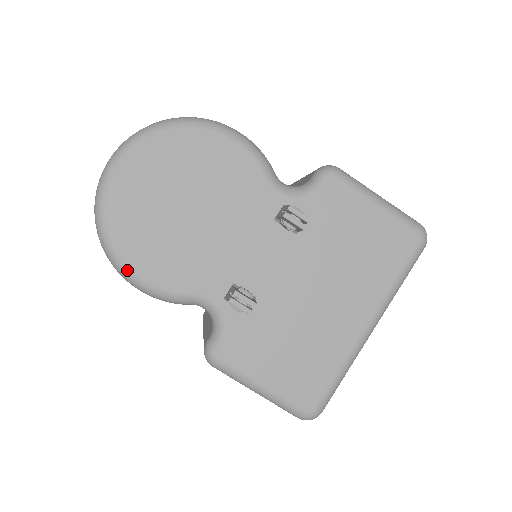
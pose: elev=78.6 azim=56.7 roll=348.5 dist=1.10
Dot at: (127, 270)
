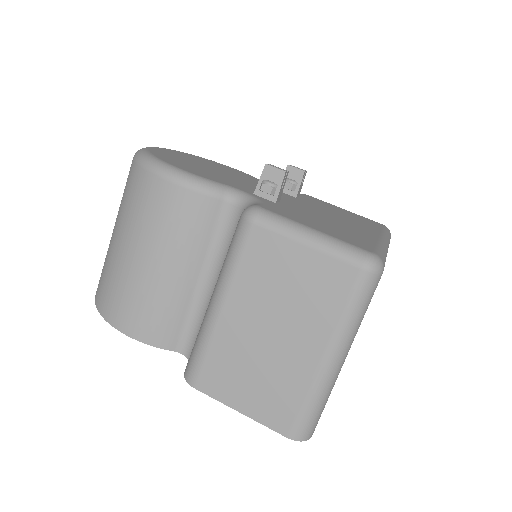
Dot at: (166, 164)
